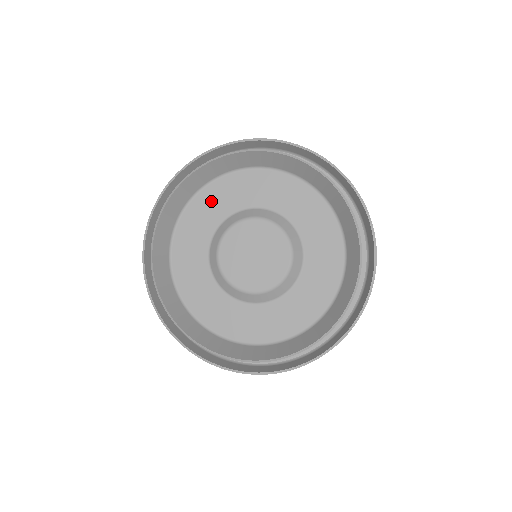
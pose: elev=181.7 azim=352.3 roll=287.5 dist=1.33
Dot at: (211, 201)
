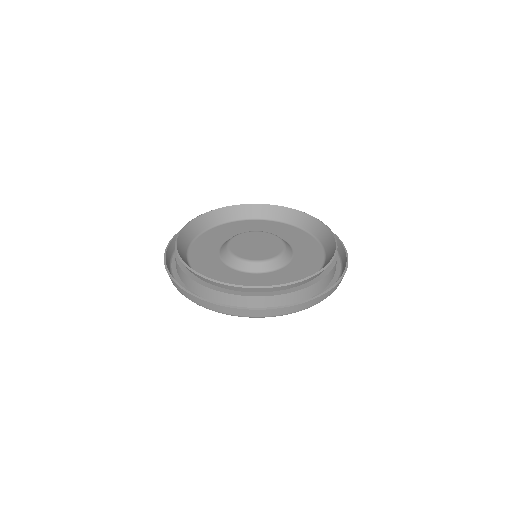
Dot at: (201, 249)
